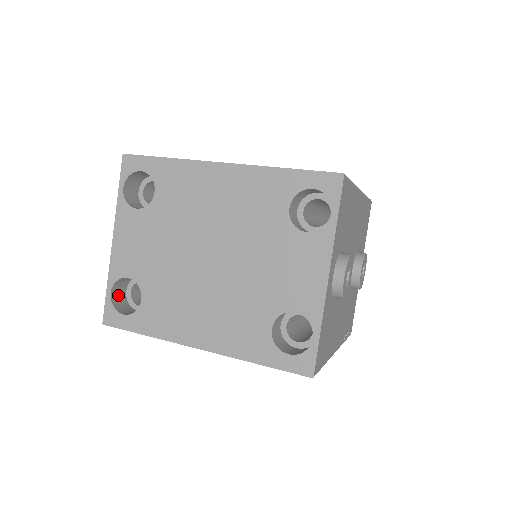
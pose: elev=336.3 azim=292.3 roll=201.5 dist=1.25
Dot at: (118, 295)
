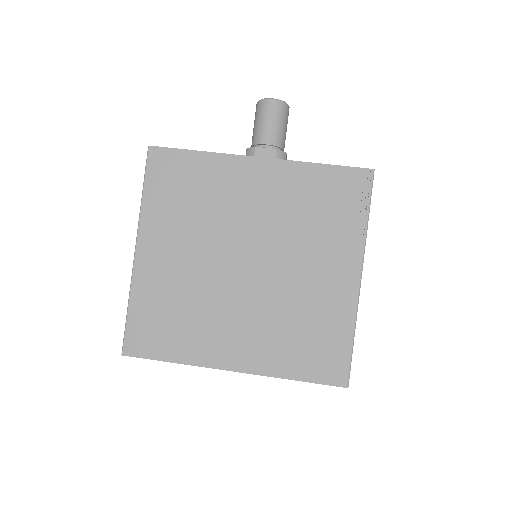
Dot at: occluded
